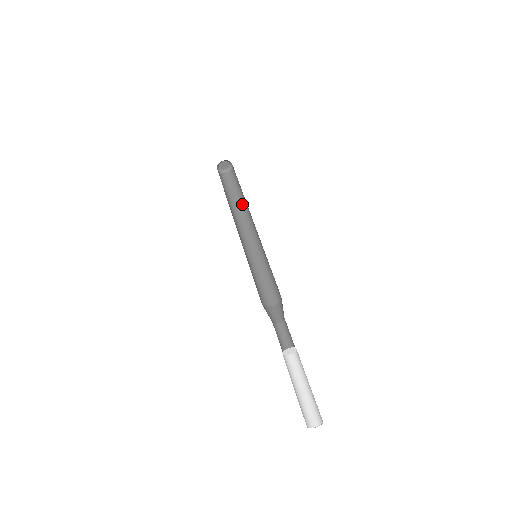
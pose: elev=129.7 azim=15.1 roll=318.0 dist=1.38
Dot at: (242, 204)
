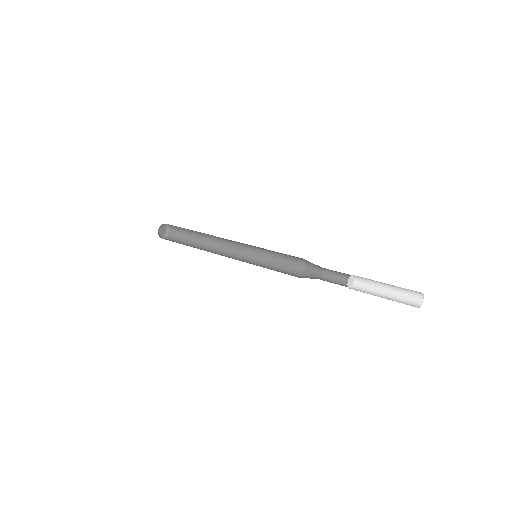
Dot at: (201, 247)
